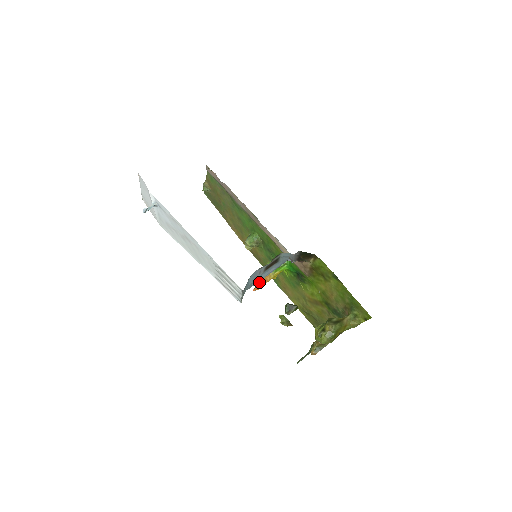
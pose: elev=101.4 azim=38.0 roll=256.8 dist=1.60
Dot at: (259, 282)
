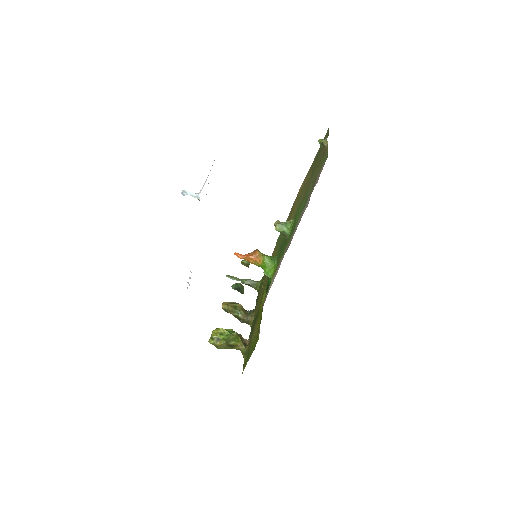
Dot at: (243, 257)
